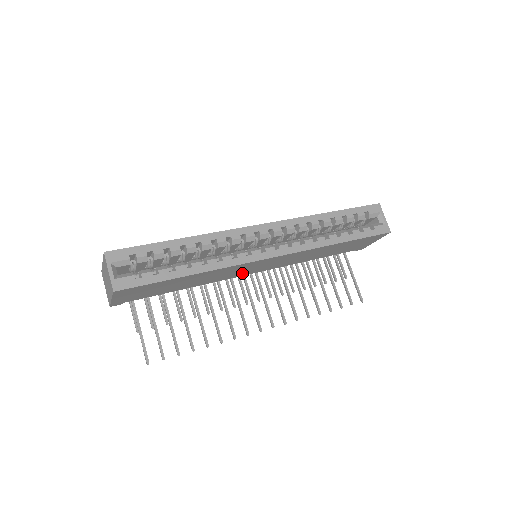
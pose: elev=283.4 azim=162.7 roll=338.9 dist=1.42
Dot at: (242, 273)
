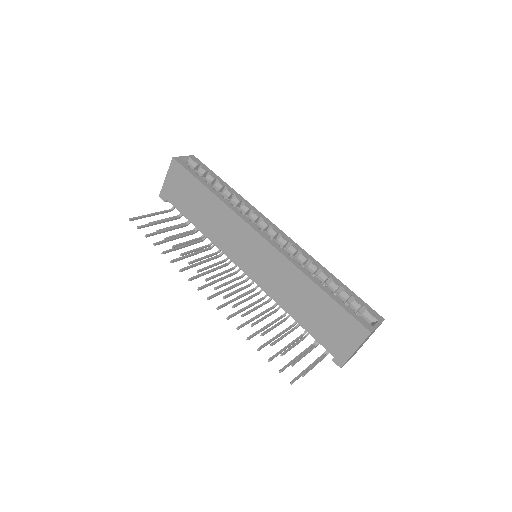
Dot at: (236, 253)
